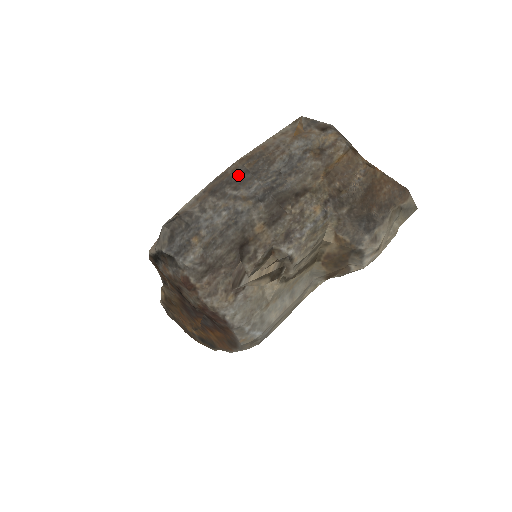
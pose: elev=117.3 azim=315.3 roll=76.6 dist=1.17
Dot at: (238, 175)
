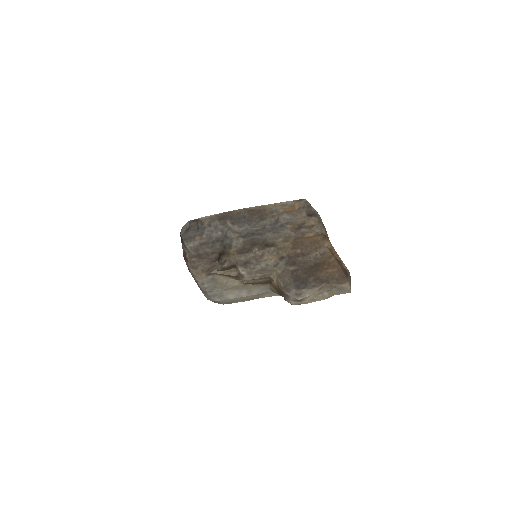
Dot at: (239, 217)
